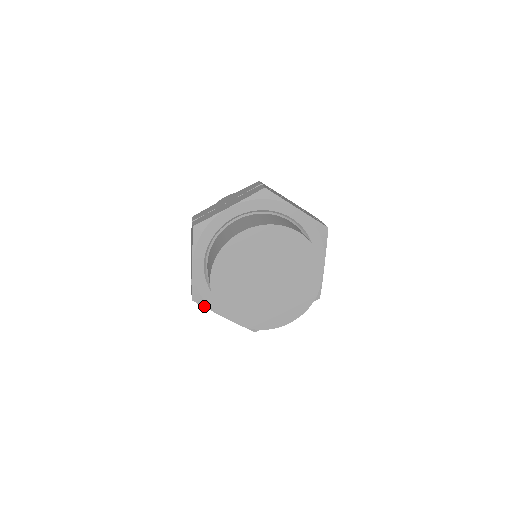
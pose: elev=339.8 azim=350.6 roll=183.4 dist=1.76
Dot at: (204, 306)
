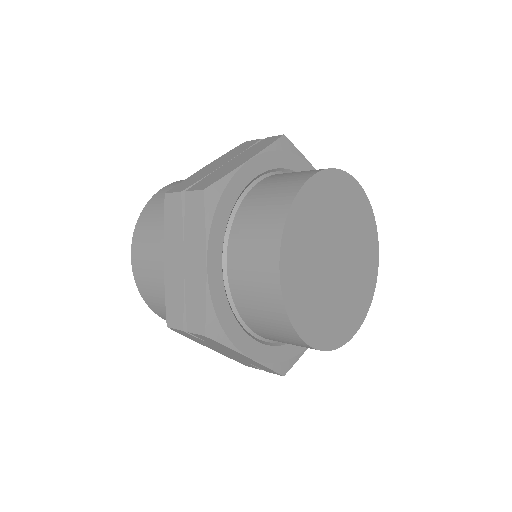
Dot at: (206, 216)
